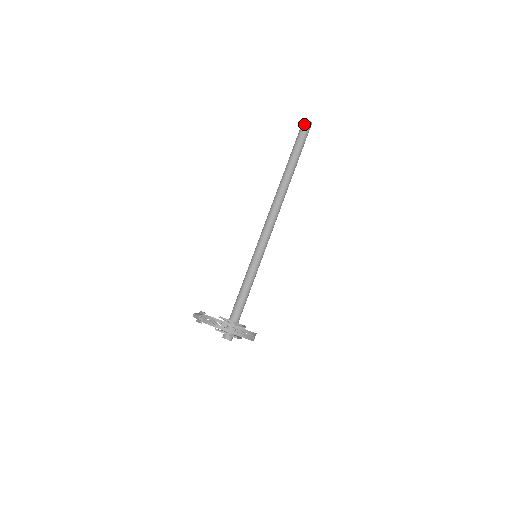
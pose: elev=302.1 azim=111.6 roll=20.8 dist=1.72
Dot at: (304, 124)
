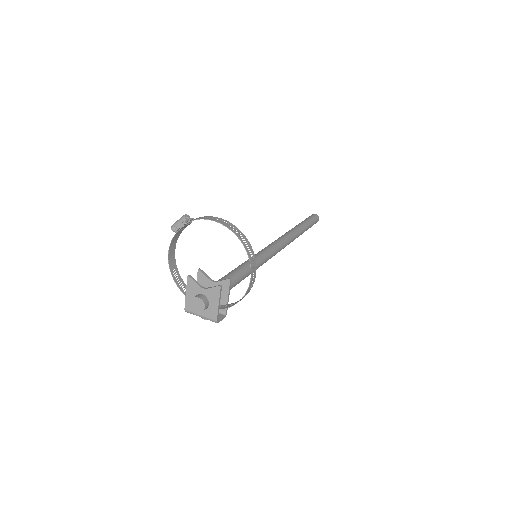
Dot at: (313, 214)
